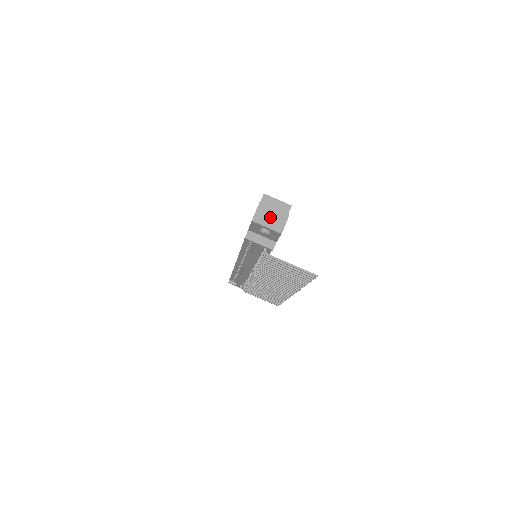
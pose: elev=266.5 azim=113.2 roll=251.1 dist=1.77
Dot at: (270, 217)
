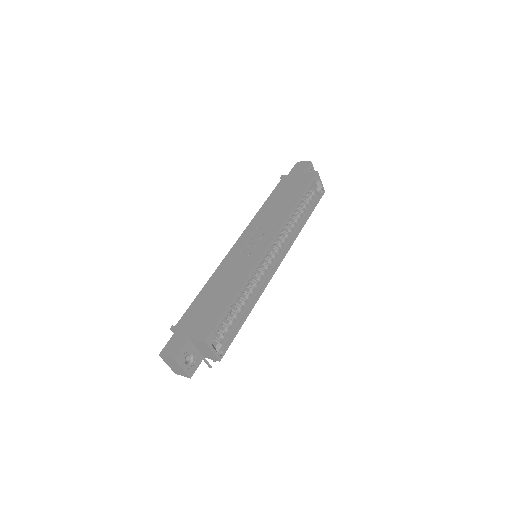
Dot at: (175, 367)
